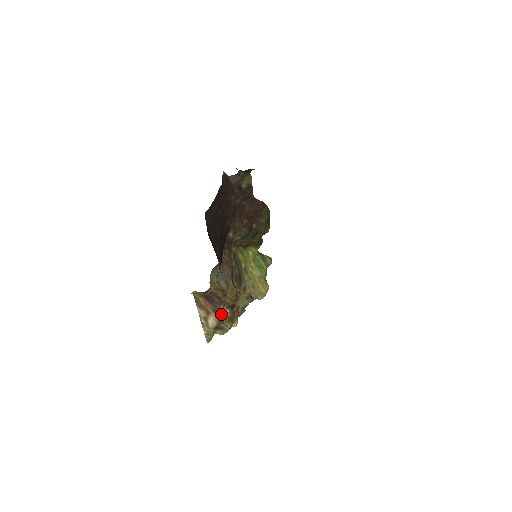
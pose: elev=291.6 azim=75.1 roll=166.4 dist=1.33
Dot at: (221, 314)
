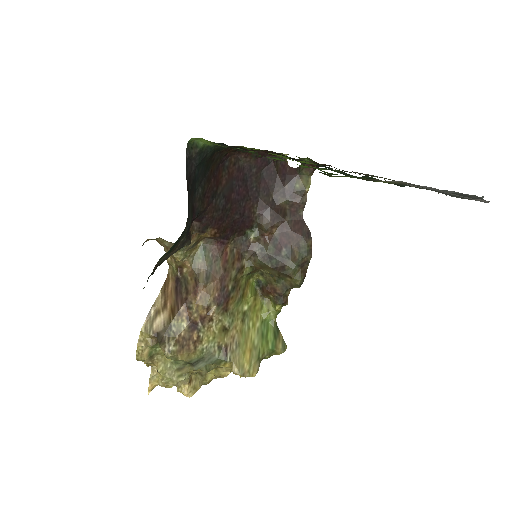
Dot at: (175, 319)
